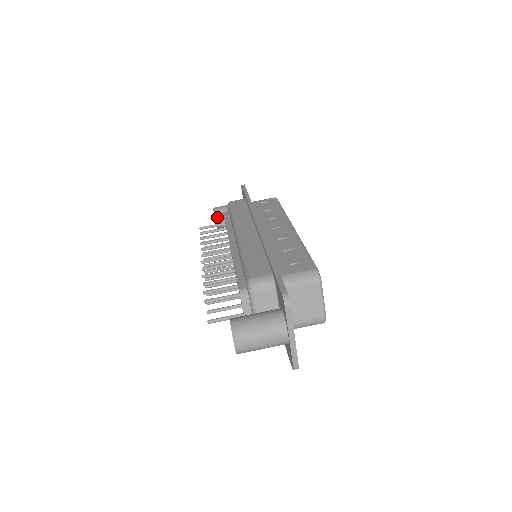
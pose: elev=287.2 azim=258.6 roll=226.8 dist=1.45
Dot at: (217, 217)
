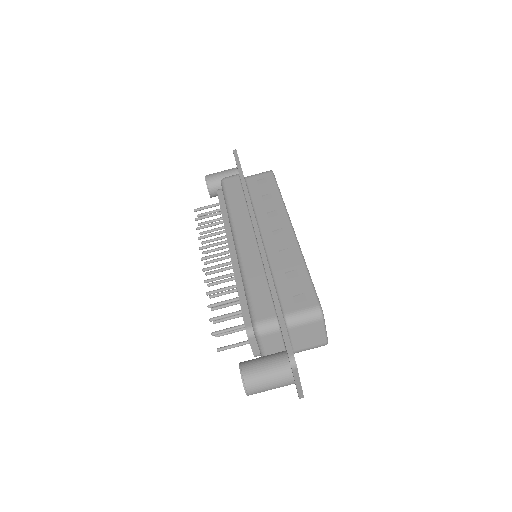
Dot at: (210, 189)
